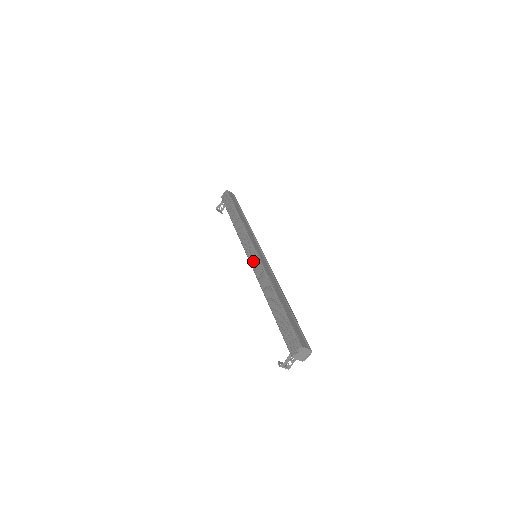
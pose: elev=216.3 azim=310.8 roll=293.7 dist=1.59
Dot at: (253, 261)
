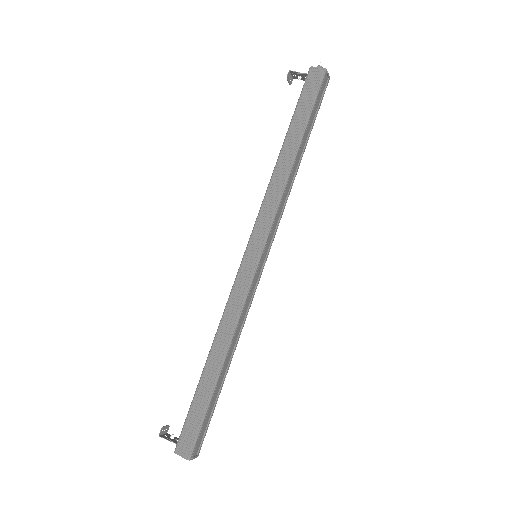
Dot at: (244, 271)
